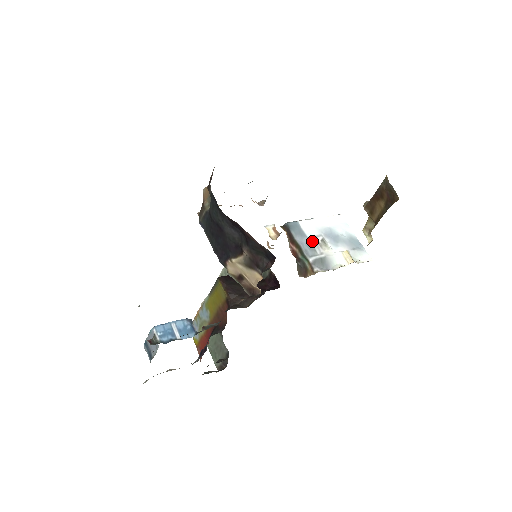
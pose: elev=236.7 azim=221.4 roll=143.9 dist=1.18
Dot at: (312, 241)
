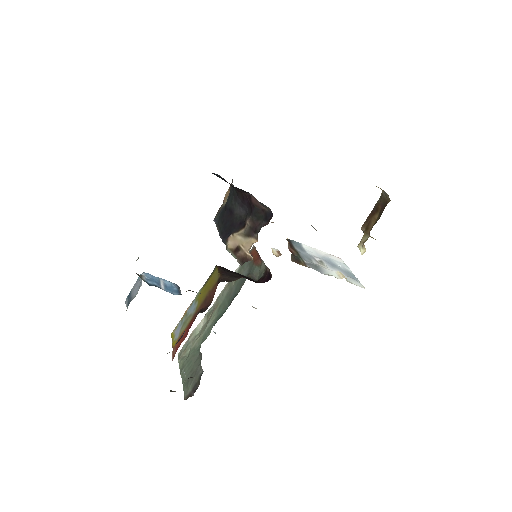
Dot at: (310, 256)
